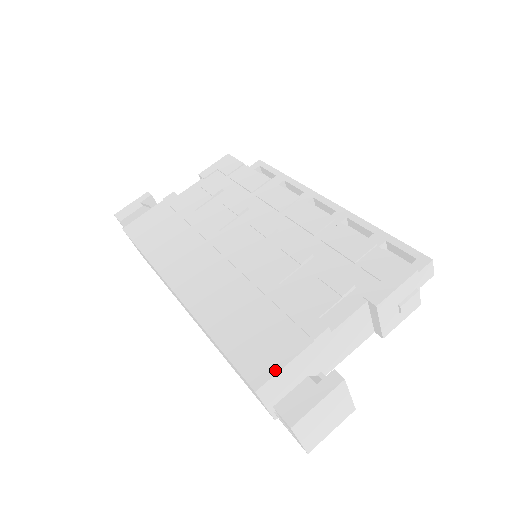
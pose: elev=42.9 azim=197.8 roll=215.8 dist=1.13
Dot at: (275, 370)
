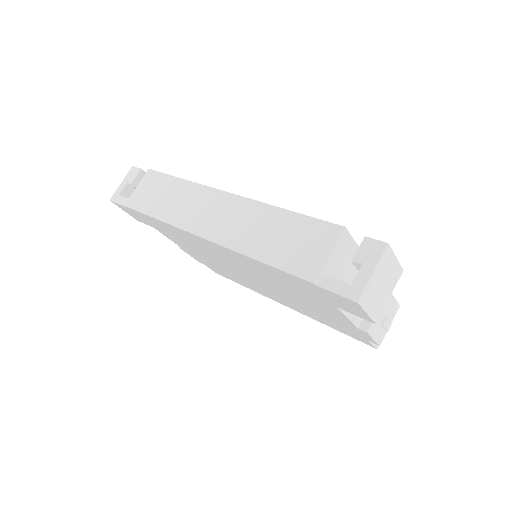
Dot at: (351, 238)
